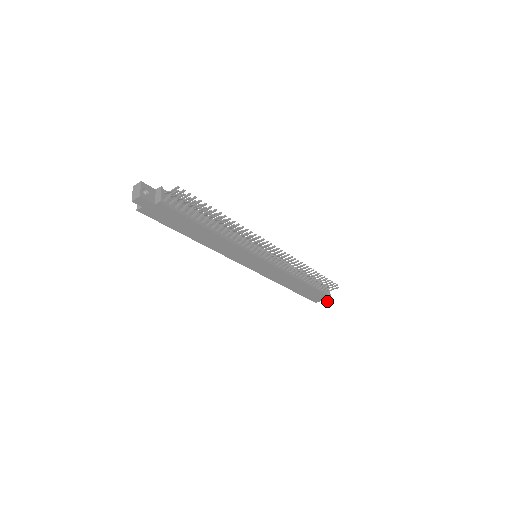
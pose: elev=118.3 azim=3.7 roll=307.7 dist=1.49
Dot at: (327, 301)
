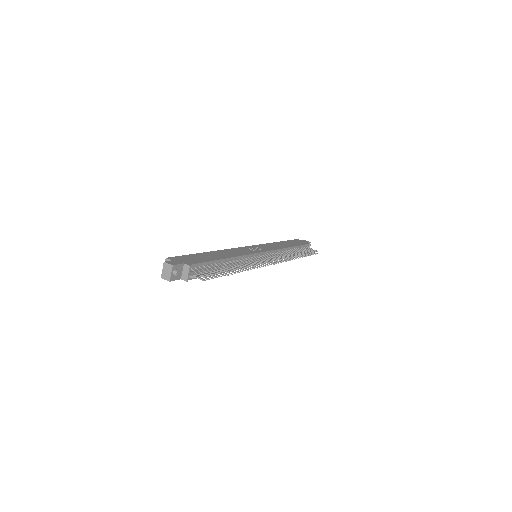
Dot at: occluded
